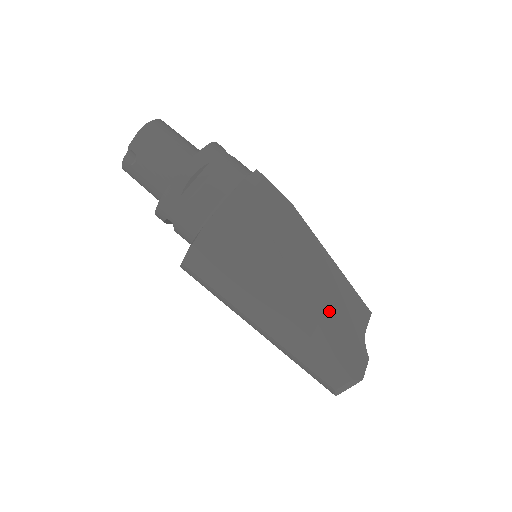
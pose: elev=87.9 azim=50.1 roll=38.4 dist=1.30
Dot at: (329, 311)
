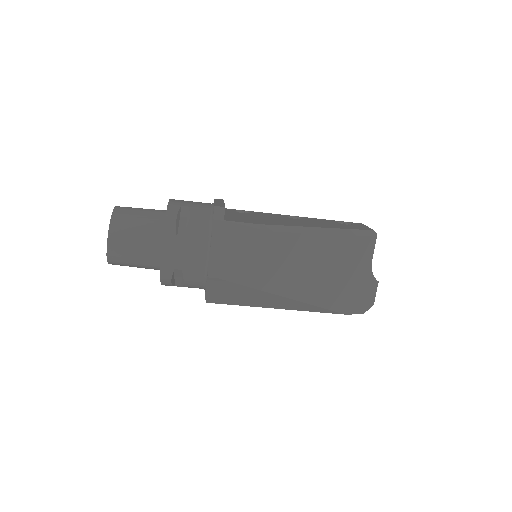
Dot at: (329, 287)
